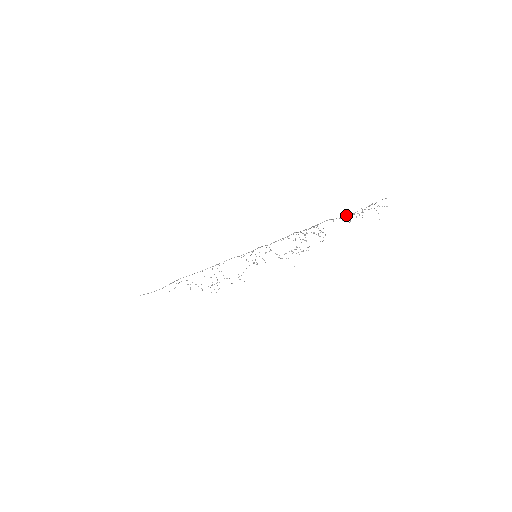
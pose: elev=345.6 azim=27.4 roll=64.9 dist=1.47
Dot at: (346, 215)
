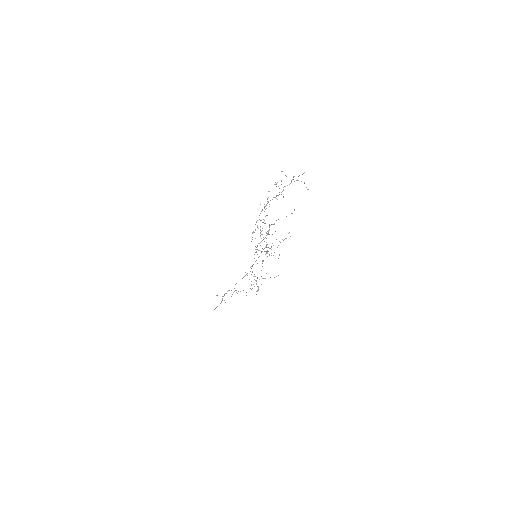
Dot at: occluded
